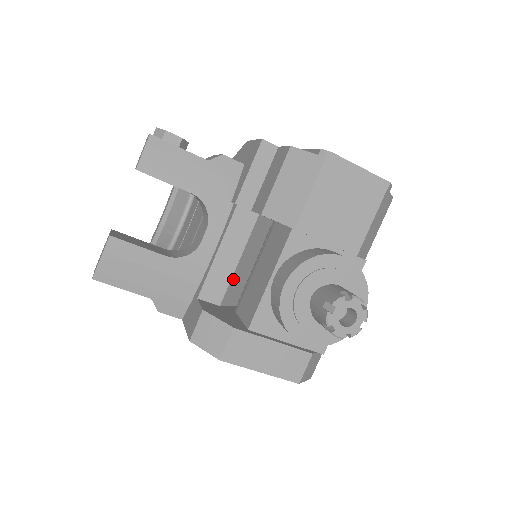
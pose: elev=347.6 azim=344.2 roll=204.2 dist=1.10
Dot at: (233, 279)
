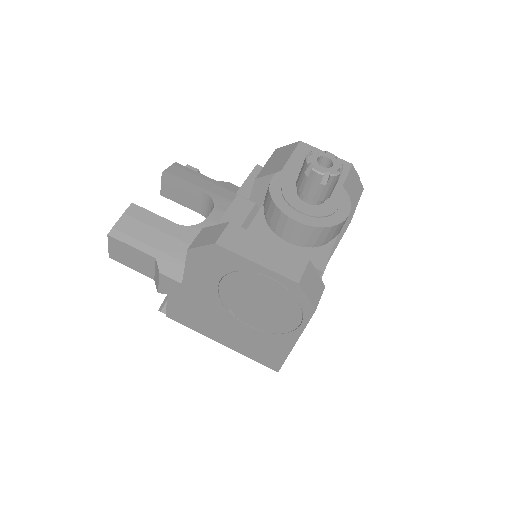
Dot at: occluded
